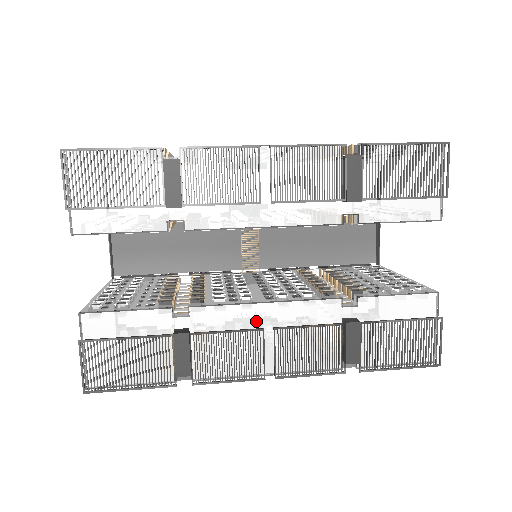
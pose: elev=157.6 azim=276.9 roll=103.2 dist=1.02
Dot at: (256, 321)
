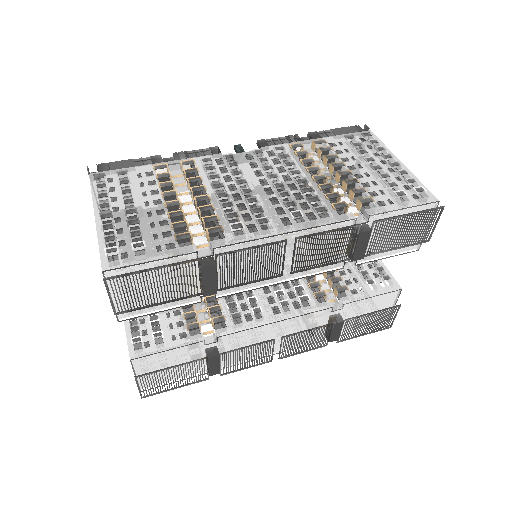
Dot at: (267, 331)
